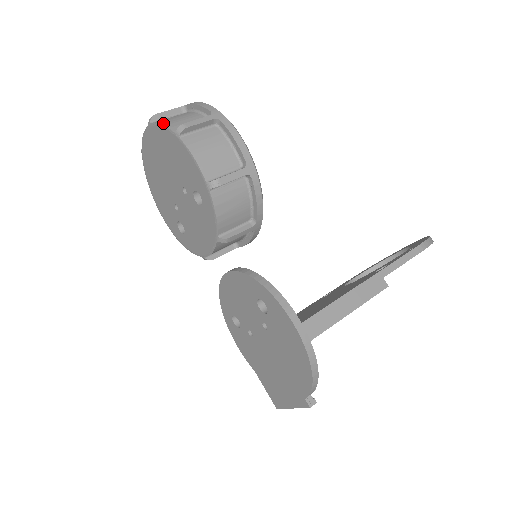
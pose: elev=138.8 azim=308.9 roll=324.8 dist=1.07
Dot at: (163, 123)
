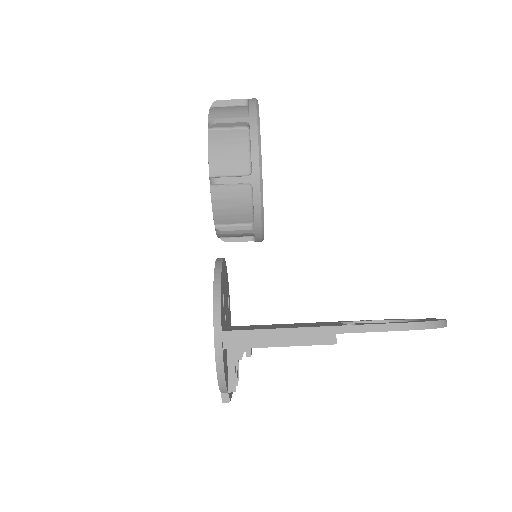
Dot at: (210, 111)
